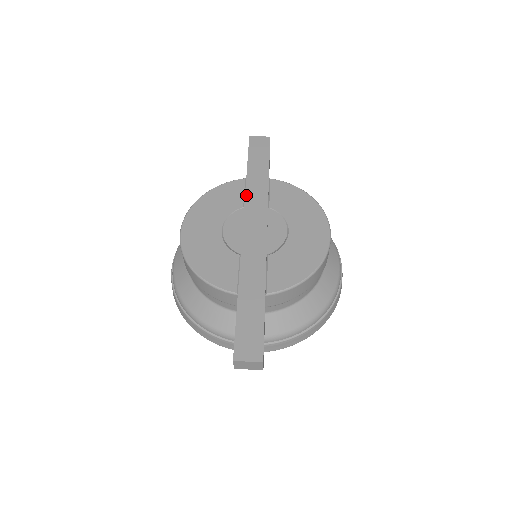
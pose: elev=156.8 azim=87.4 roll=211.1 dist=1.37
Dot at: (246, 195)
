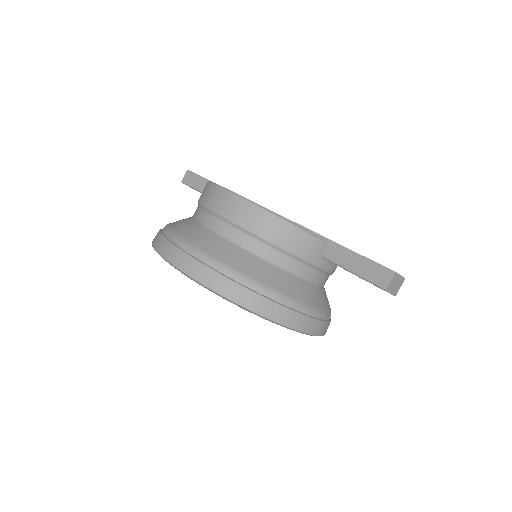
Dot at: (242, 196)
